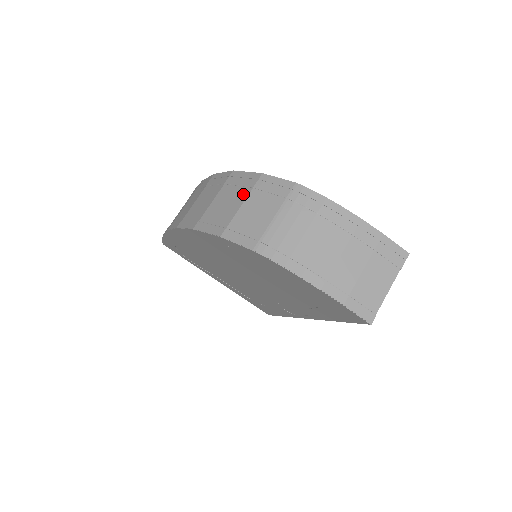
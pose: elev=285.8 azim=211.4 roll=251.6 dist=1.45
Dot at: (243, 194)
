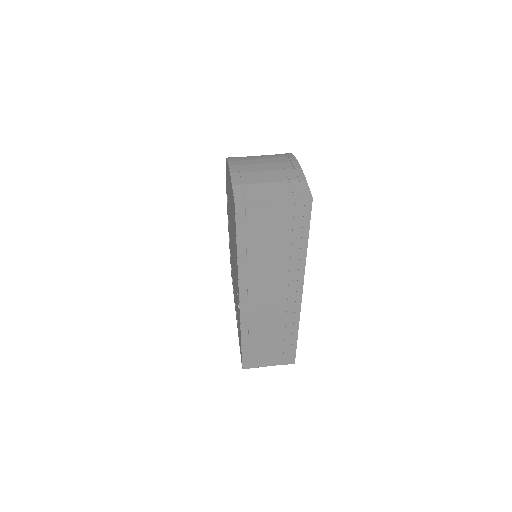
Dot at: occluded
